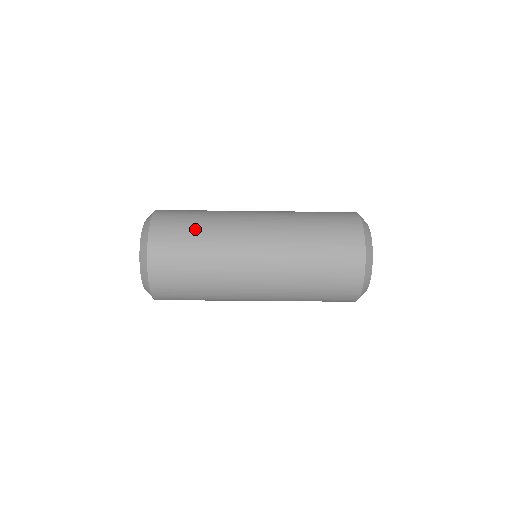
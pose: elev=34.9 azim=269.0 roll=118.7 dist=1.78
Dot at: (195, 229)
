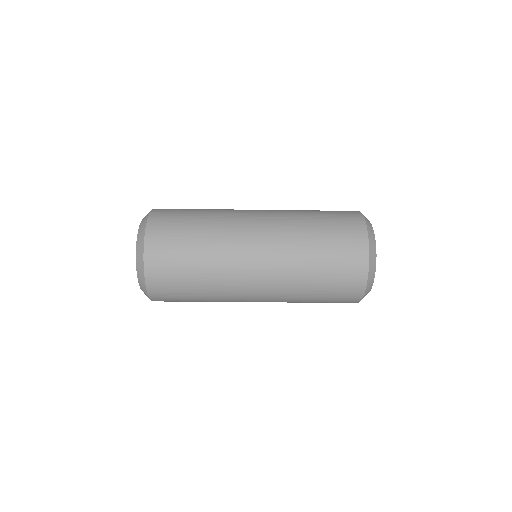
Dot at: (193, 228)
